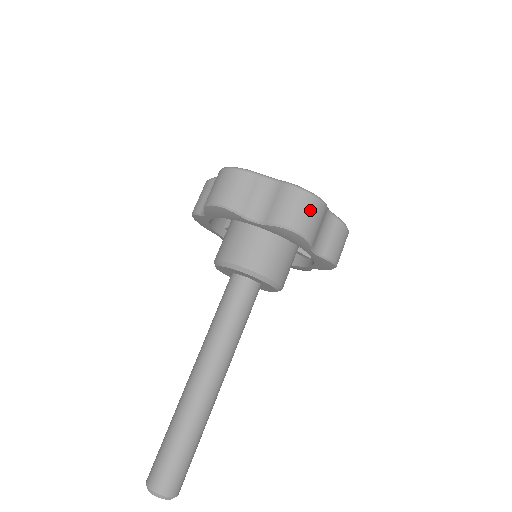
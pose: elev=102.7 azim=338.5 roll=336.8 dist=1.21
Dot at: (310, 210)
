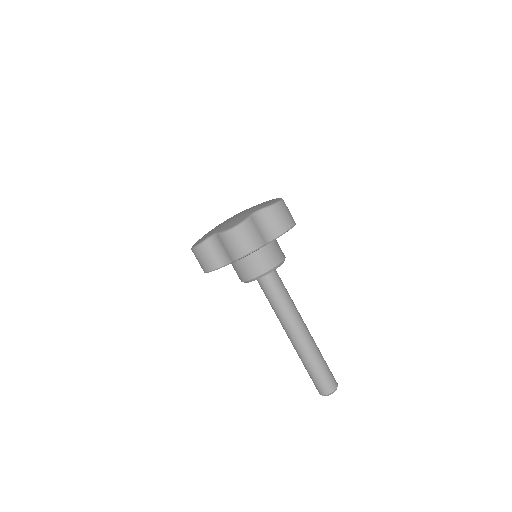
Dot at: (242, 236)
